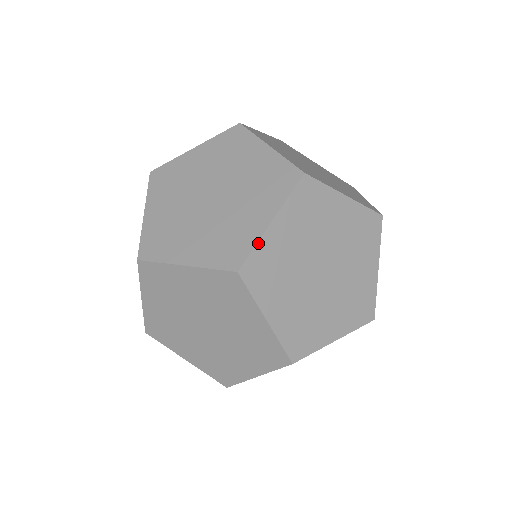
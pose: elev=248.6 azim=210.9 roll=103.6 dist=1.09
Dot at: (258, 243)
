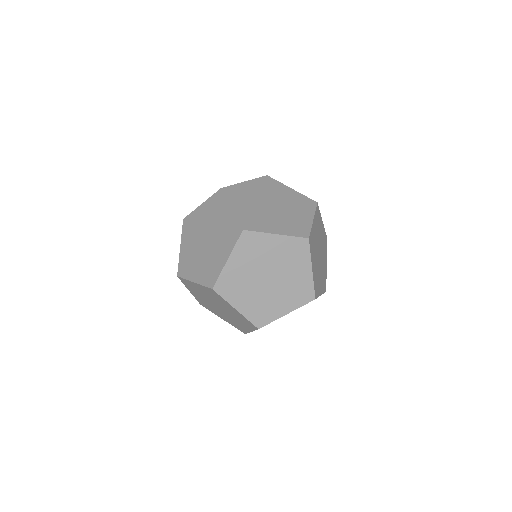
Dot at: (235, 185)
